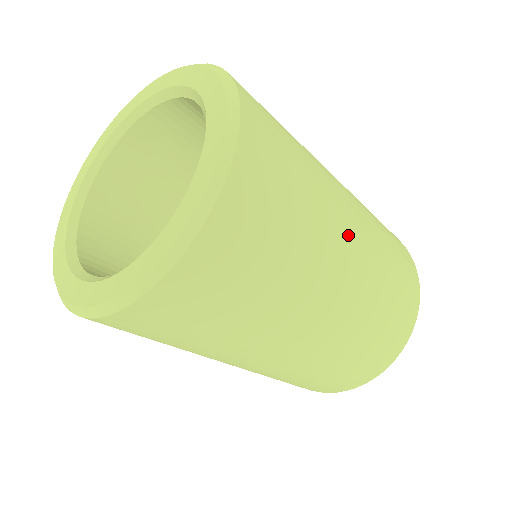
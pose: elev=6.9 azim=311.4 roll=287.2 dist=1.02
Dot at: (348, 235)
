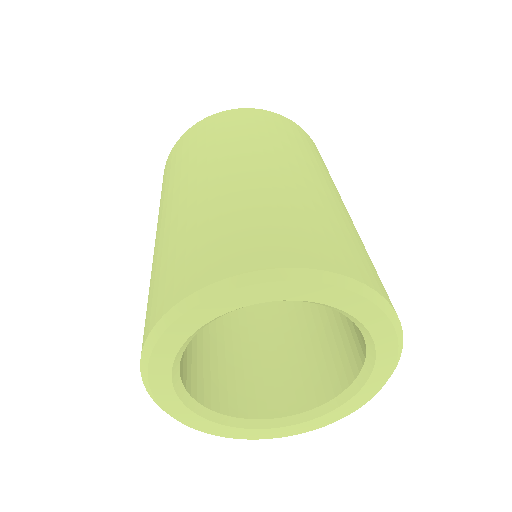
Dot at: occluded
